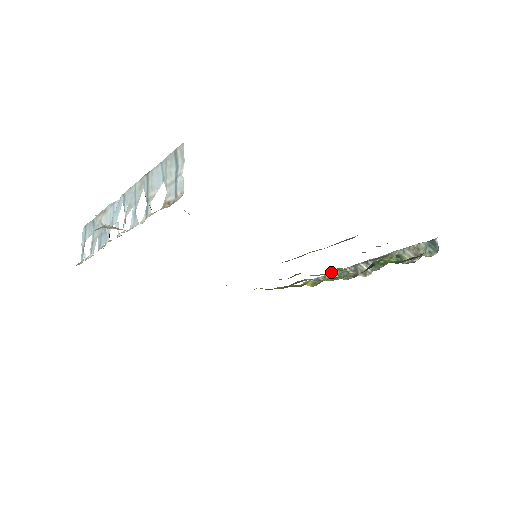
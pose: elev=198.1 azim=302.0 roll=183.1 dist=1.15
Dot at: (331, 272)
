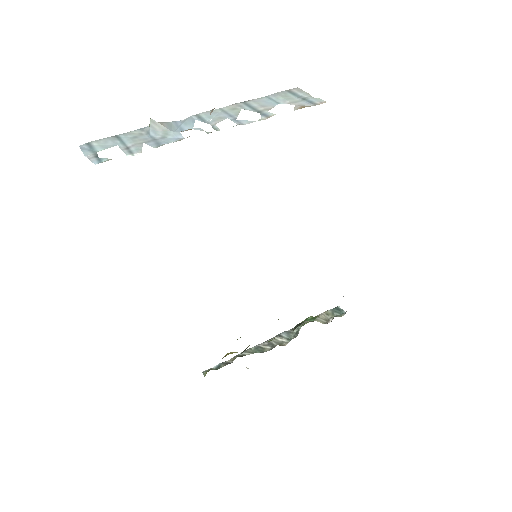
Dot at: occluded
